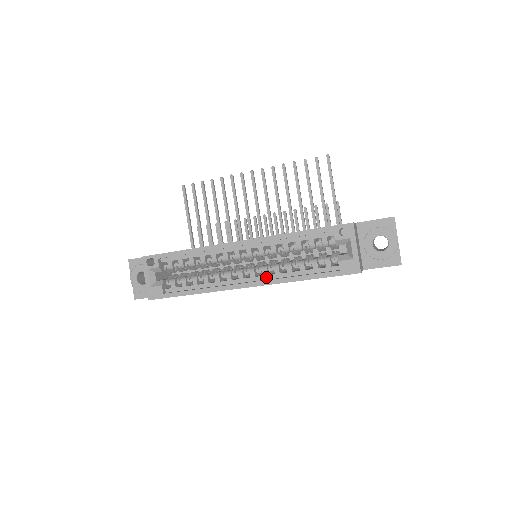
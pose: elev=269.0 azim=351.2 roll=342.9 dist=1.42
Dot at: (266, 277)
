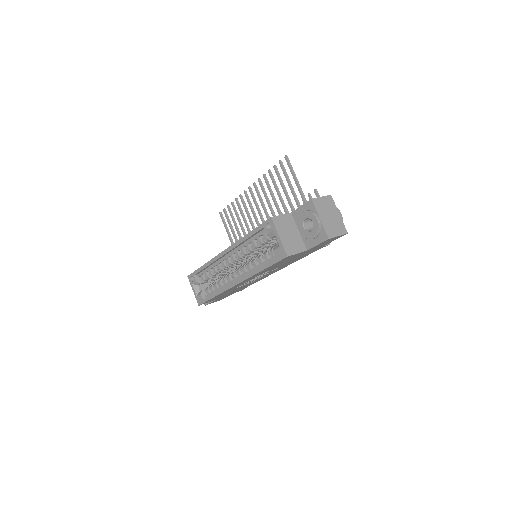
Dot at: (245, 274)
